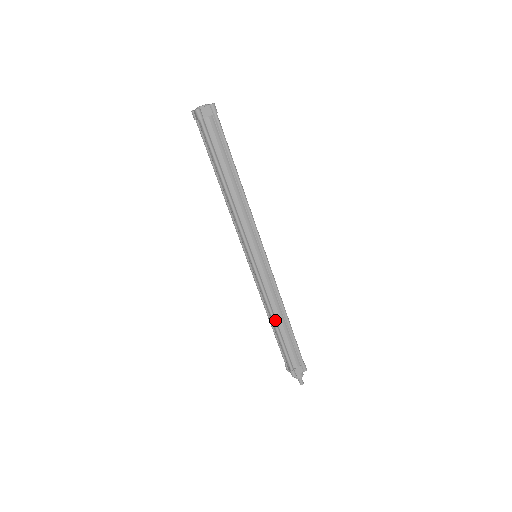
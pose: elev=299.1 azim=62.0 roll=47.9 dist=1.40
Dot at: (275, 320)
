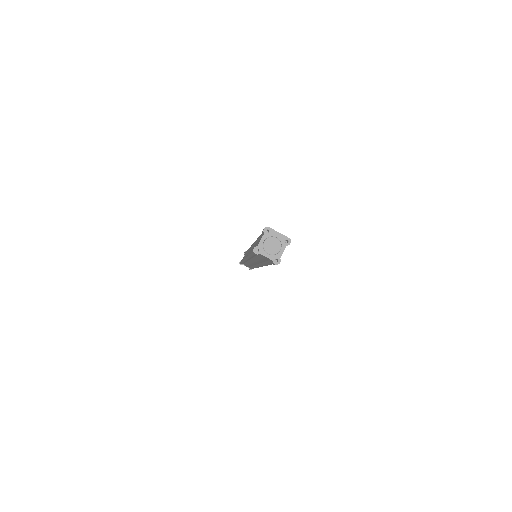
Dot at: (244, 262)
